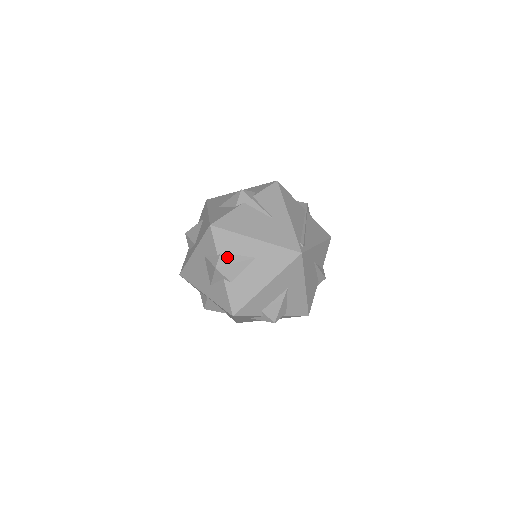
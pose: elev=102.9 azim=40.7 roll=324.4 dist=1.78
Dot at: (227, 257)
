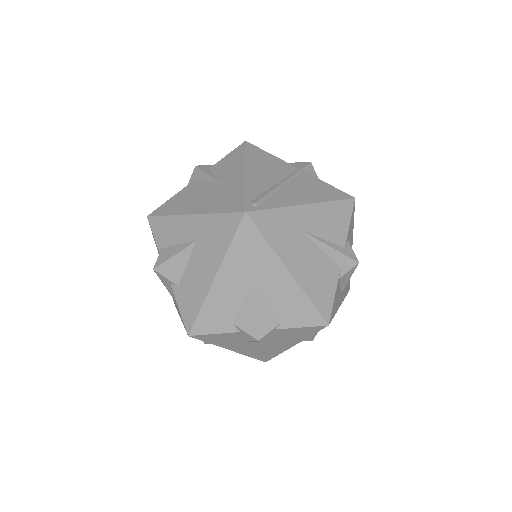
Dot at: (167, 251)
